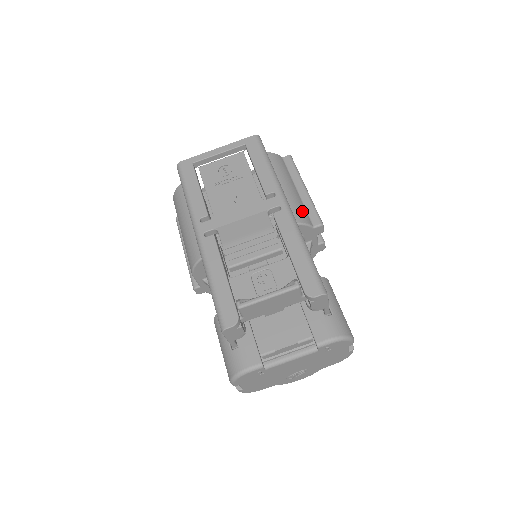
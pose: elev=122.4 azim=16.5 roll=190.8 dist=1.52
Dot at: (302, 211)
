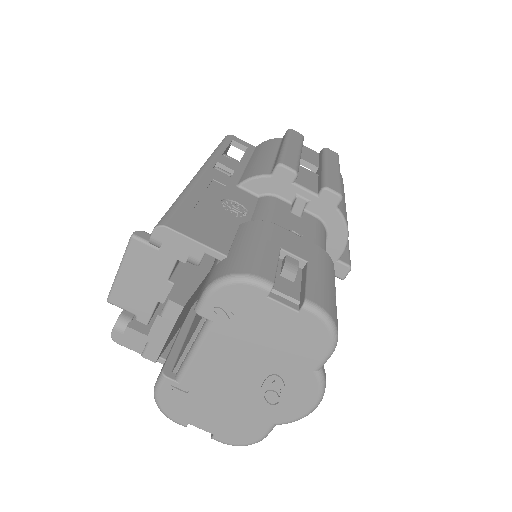
Dot at: (260, 168)
